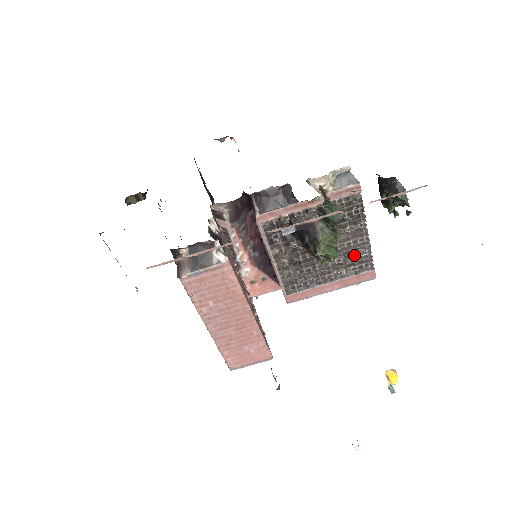
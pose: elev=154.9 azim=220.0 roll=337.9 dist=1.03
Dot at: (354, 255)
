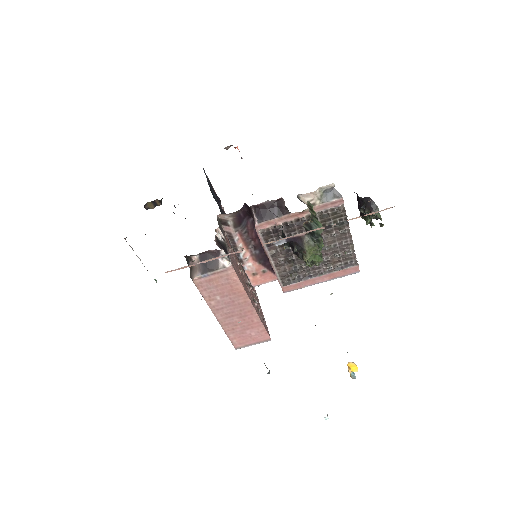
Dot at: (340, 254)
